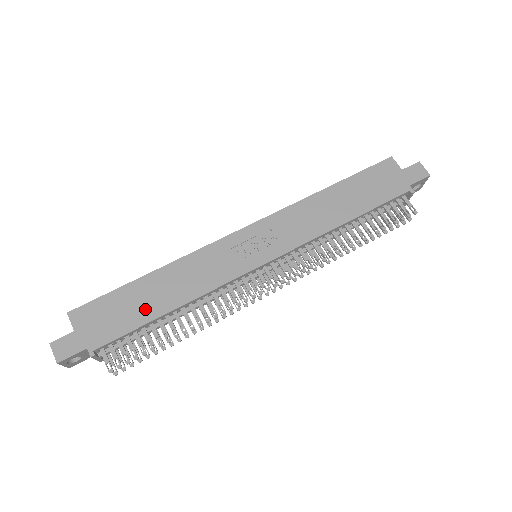
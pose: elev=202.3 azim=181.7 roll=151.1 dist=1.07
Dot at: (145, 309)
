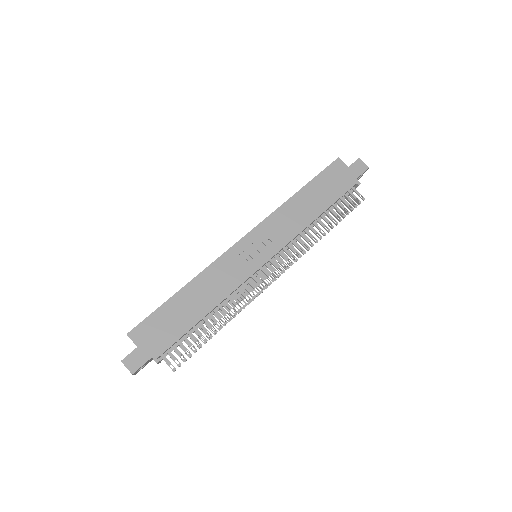
Dot at: (187, 317)
